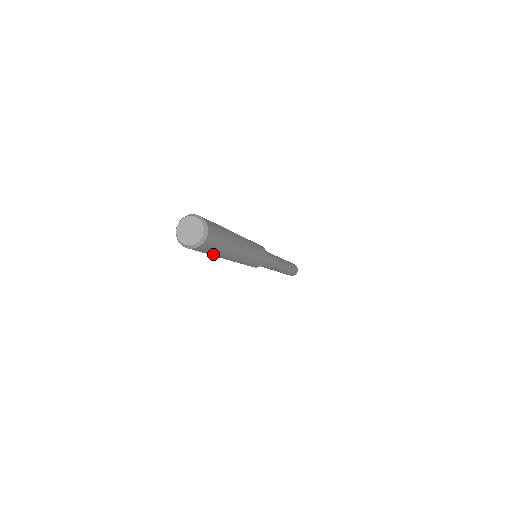
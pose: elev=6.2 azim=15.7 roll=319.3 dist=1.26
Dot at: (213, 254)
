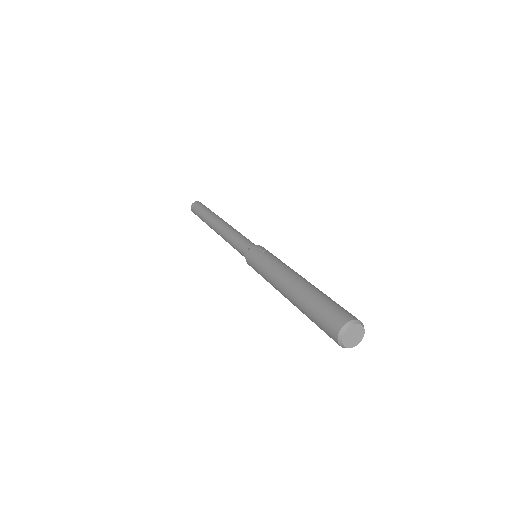
Dot at: occluded
